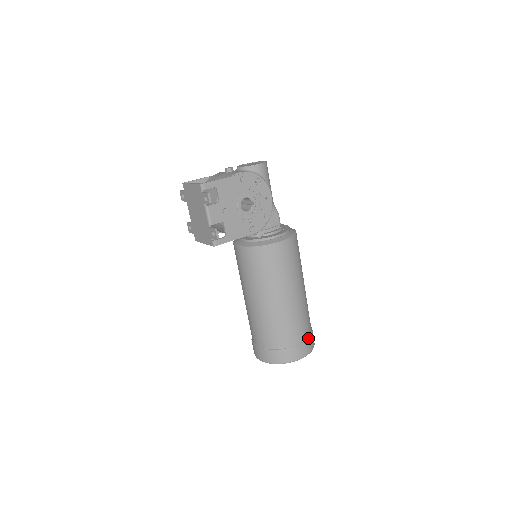
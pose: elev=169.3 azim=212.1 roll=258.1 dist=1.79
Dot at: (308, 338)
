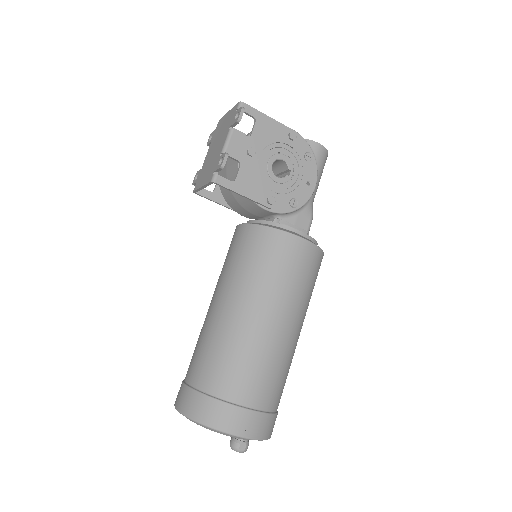
Dot at: (266, 412)
